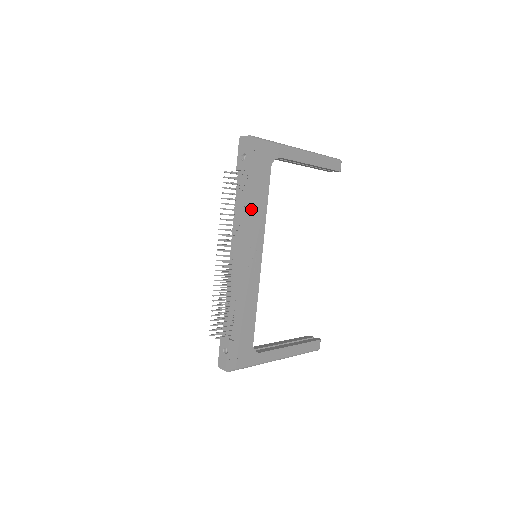
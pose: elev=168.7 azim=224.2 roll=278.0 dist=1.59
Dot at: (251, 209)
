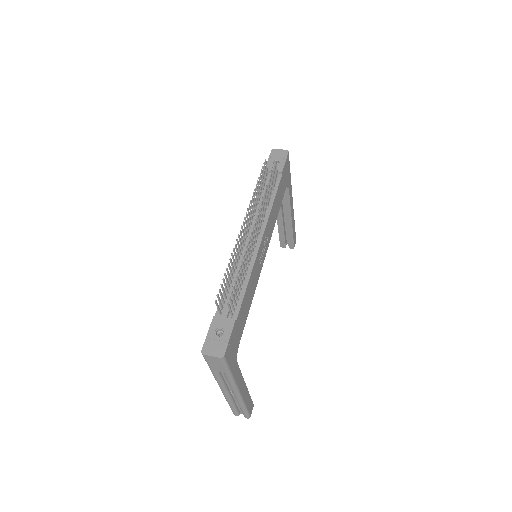
Dot at: (274, 204)
